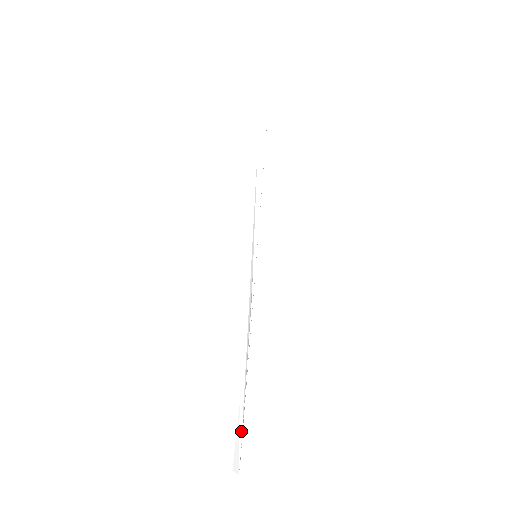
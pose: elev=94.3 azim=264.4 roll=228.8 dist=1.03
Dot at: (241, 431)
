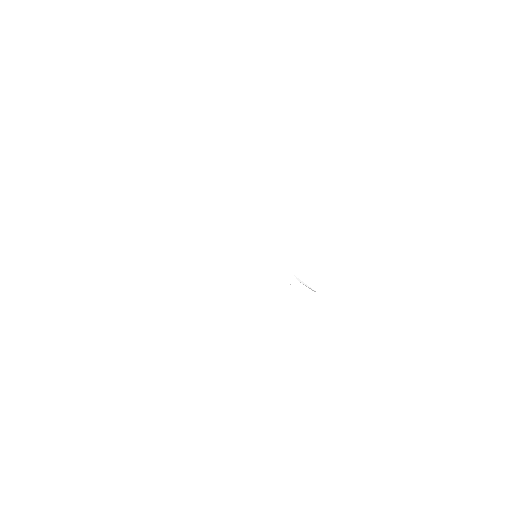
Dot at: (307, 285)
